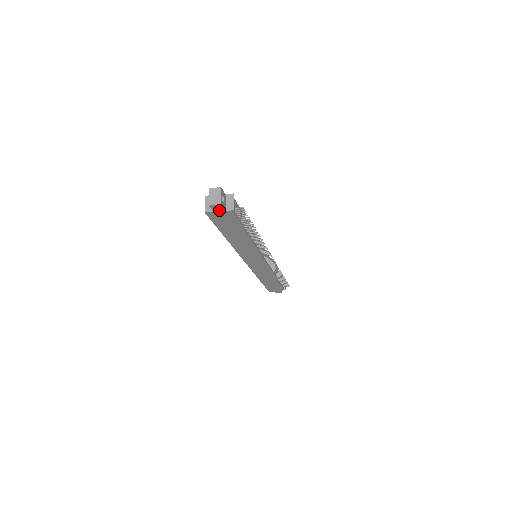
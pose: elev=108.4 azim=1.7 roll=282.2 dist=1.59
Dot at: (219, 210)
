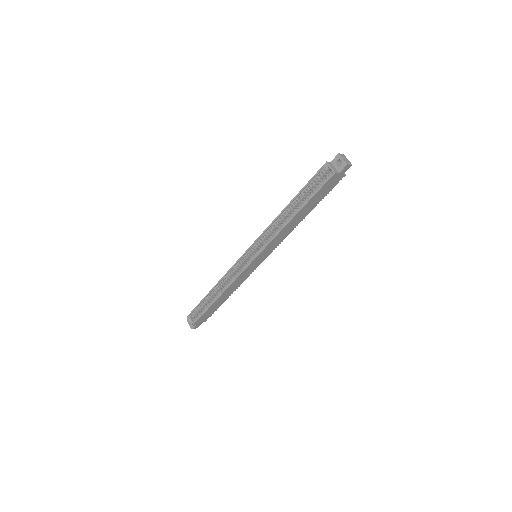
Dot at: (342, 173)
